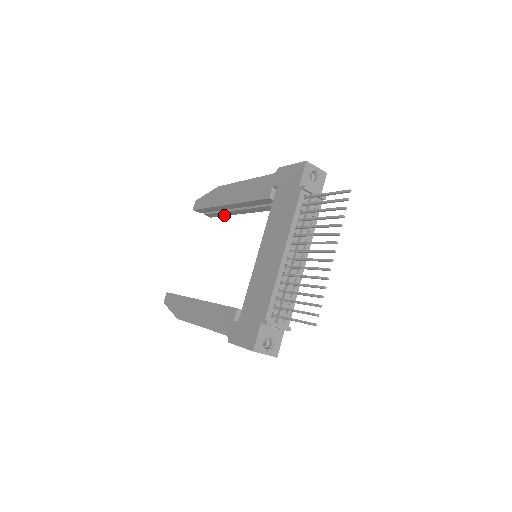
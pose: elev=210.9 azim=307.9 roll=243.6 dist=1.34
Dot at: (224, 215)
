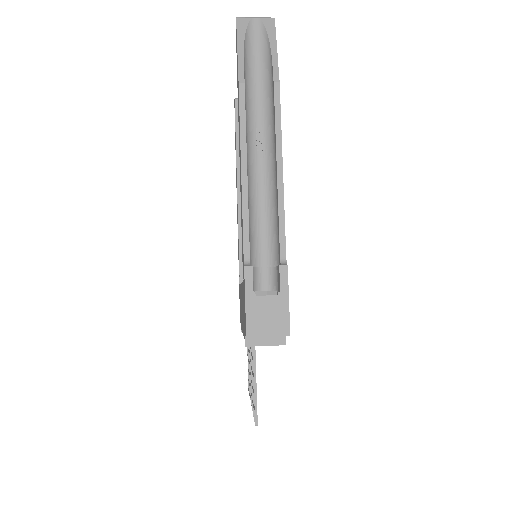
Dot at: occluded
